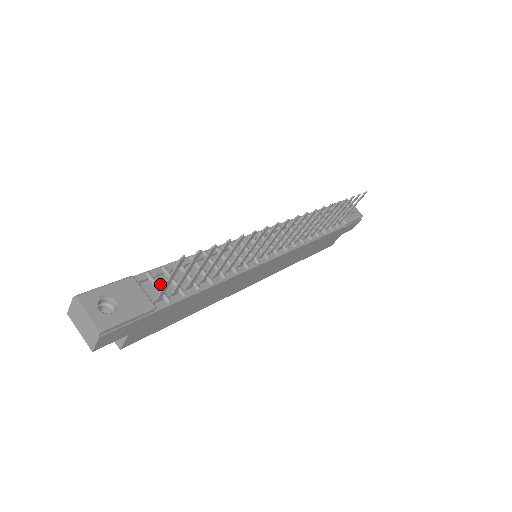
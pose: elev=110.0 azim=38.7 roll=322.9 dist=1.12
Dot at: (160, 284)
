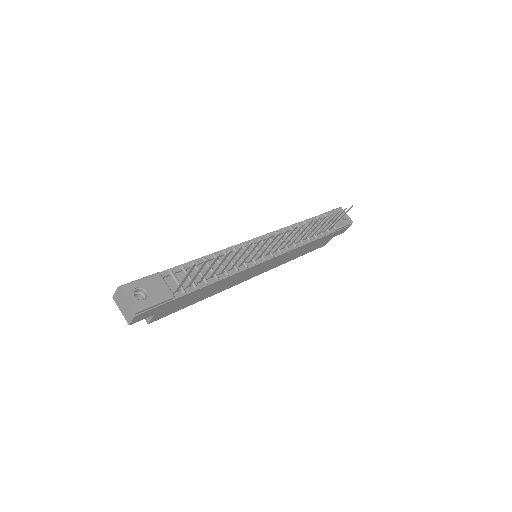
Dot at: (179, 279)
